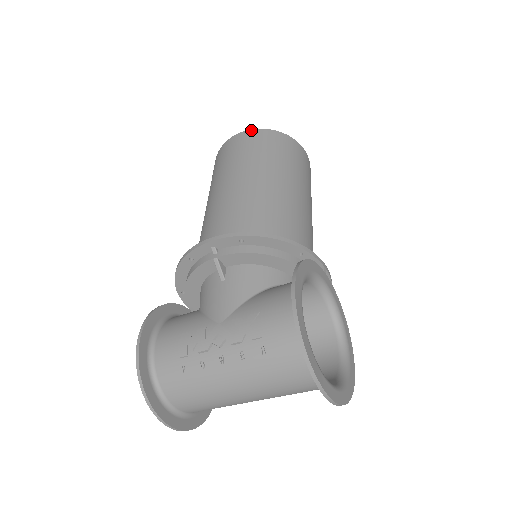
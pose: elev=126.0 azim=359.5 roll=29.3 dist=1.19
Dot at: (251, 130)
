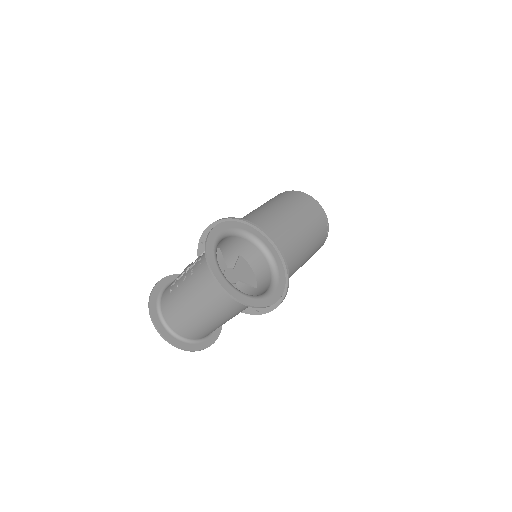
Dot at: occluded
